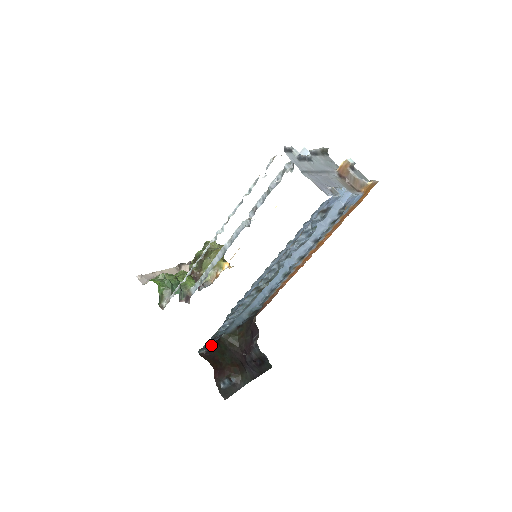
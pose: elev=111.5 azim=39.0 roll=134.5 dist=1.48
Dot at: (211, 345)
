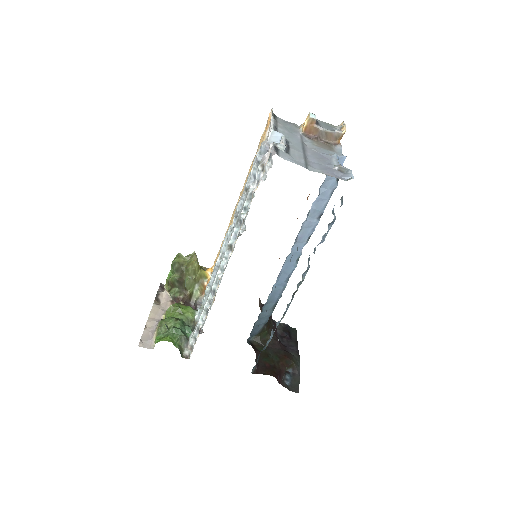
Dot at: occluded
